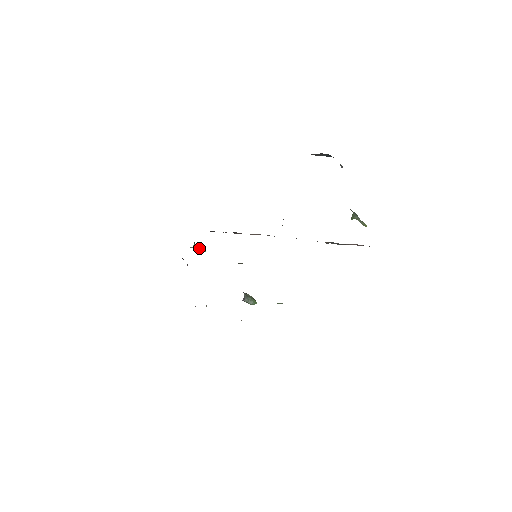
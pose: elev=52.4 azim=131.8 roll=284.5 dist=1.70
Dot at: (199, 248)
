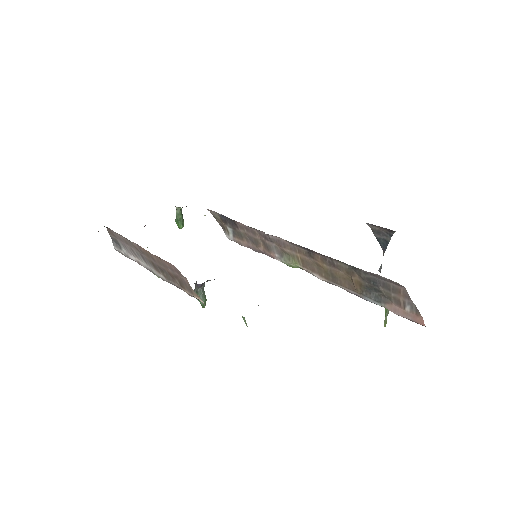
Dot at: (181, 217)
